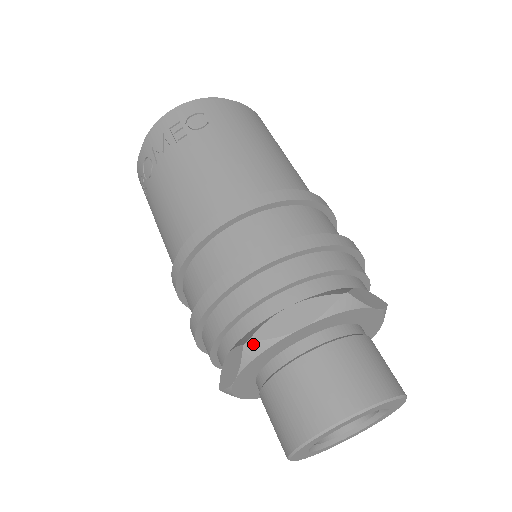
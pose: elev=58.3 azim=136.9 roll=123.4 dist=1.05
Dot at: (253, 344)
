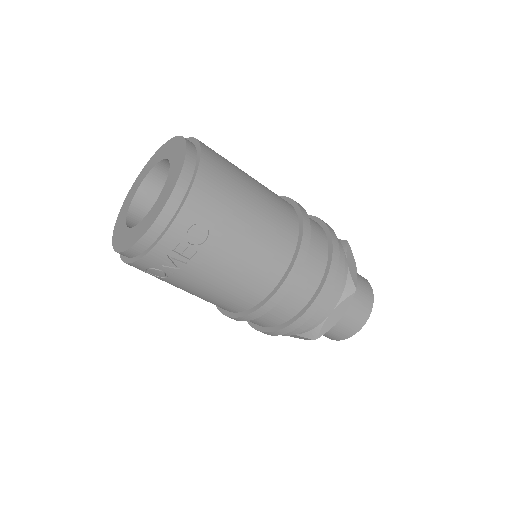
Dot at: (319, 337)
